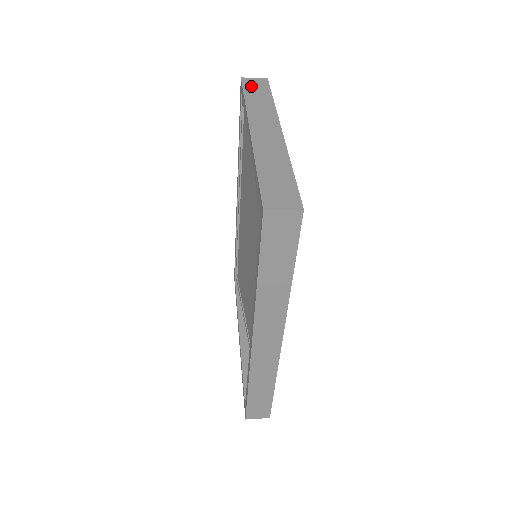
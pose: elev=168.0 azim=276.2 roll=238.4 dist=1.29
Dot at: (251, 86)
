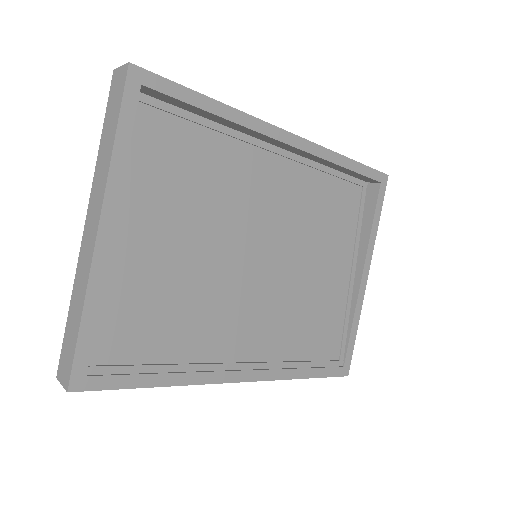
Dot at: (112, 99)
